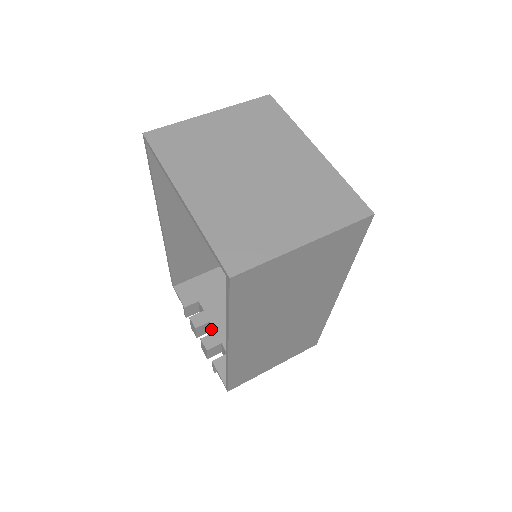
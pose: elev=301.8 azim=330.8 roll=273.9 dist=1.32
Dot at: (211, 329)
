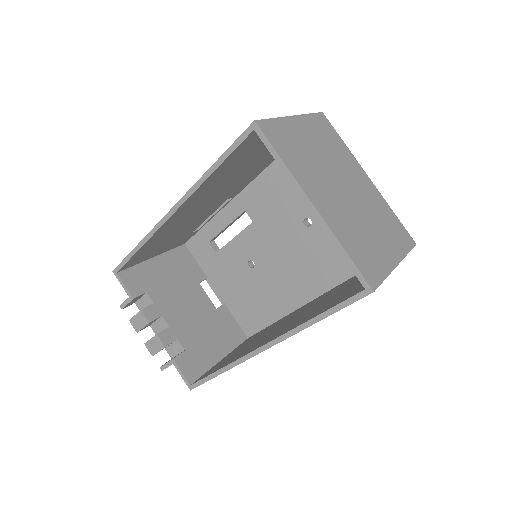
Dot at: (157, 323)
